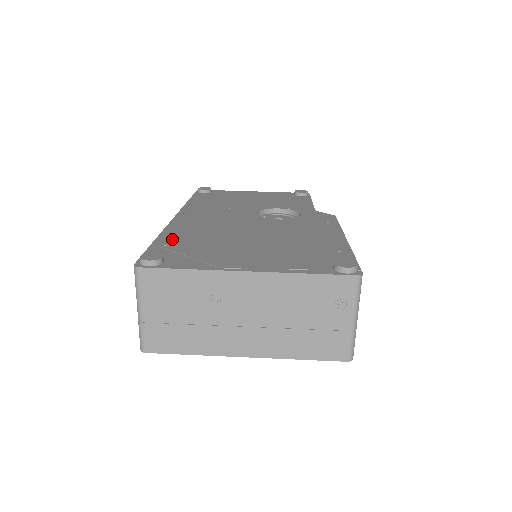
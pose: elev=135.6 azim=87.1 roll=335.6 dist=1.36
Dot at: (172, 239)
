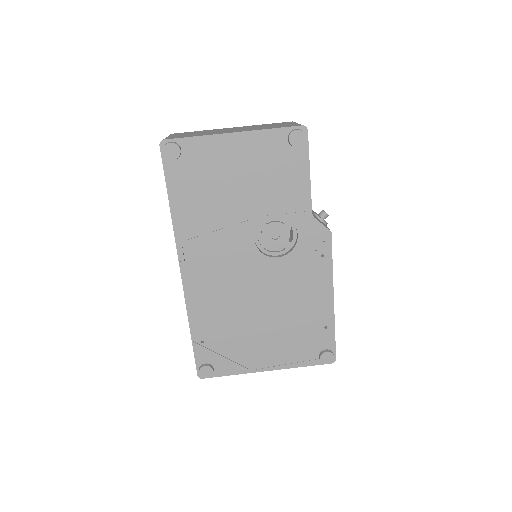
Dot at: (202, 329)
